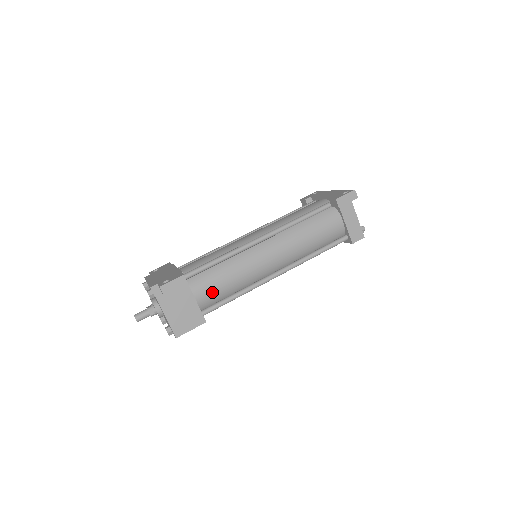
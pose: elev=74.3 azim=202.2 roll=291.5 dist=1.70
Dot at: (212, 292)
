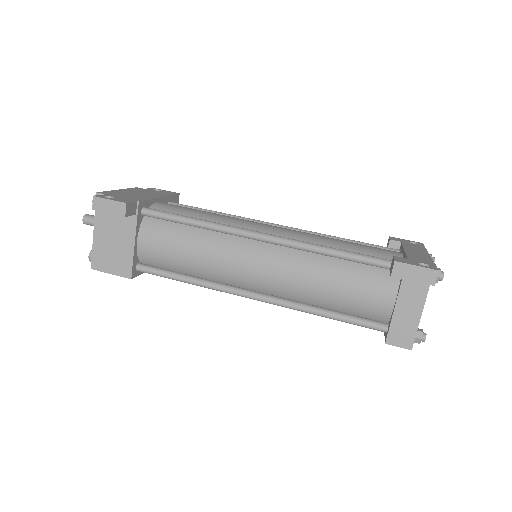
Dot at: (160, 252)
